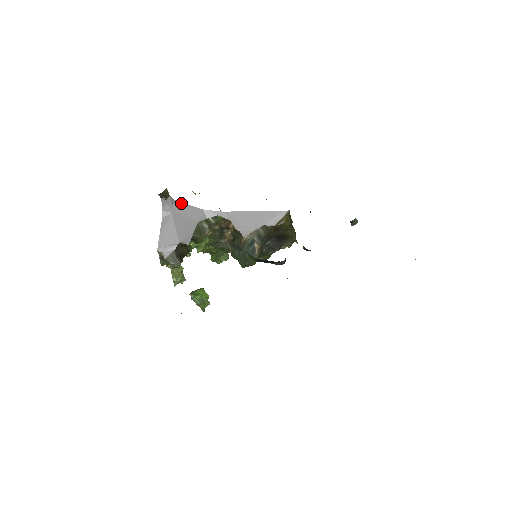
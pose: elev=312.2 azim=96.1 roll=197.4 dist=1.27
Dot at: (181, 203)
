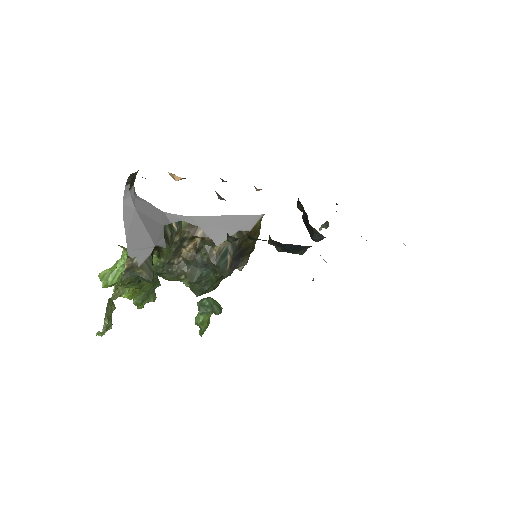
Dot at: (142, 199)
